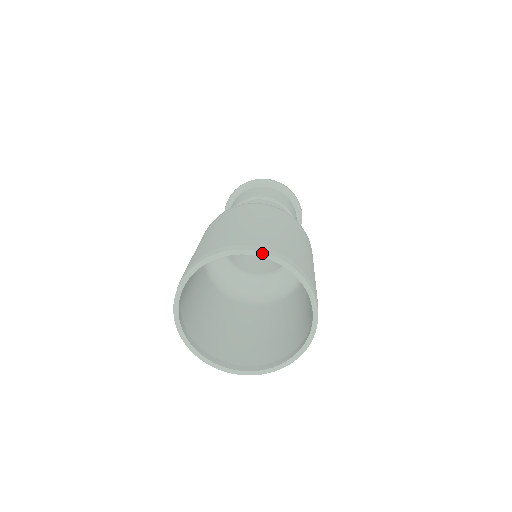
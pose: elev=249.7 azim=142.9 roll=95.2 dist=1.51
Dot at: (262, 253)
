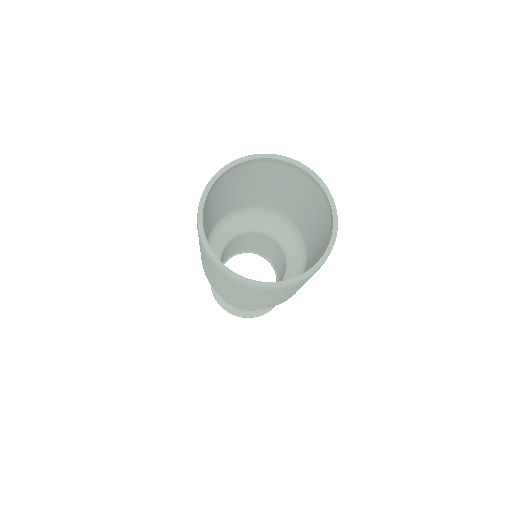
Dot at: (242, 159)
